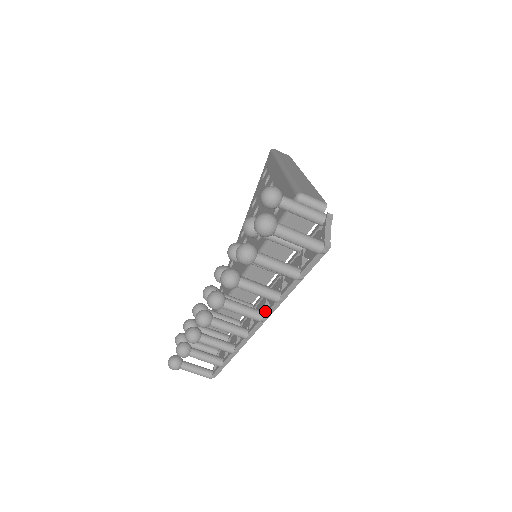
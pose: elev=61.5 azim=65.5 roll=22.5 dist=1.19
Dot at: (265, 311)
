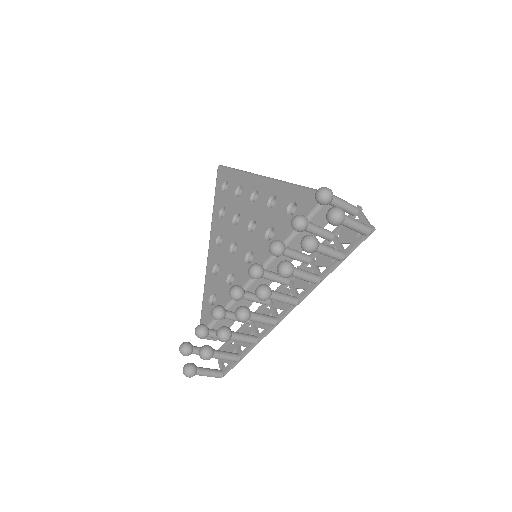
Dot at: (300, 295)
